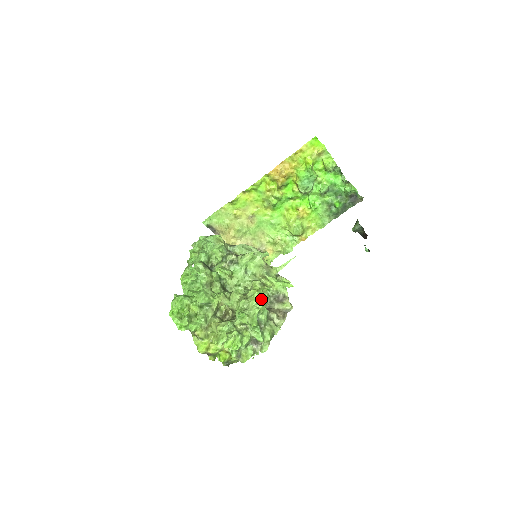
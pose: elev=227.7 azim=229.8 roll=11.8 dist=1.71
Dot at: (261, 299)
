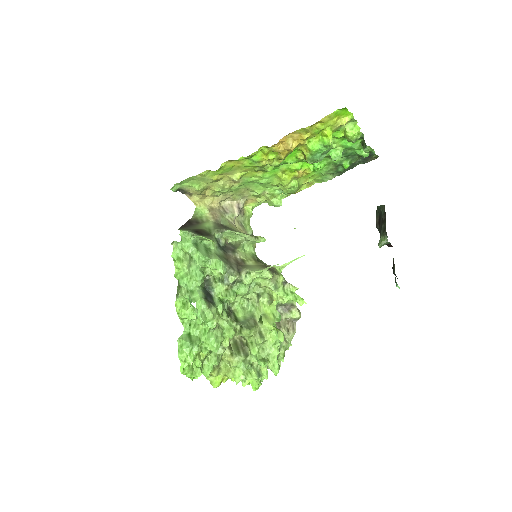
Dot at: occluded
